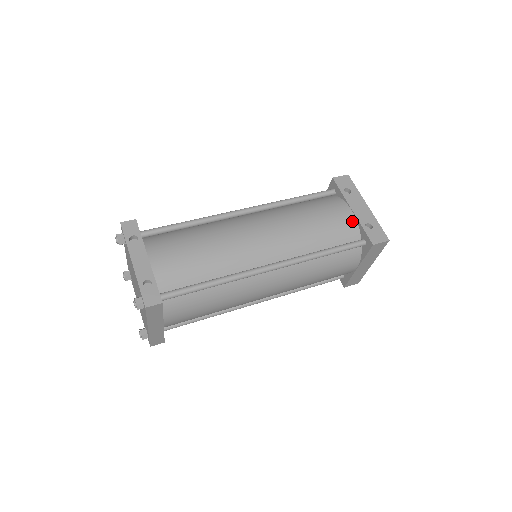
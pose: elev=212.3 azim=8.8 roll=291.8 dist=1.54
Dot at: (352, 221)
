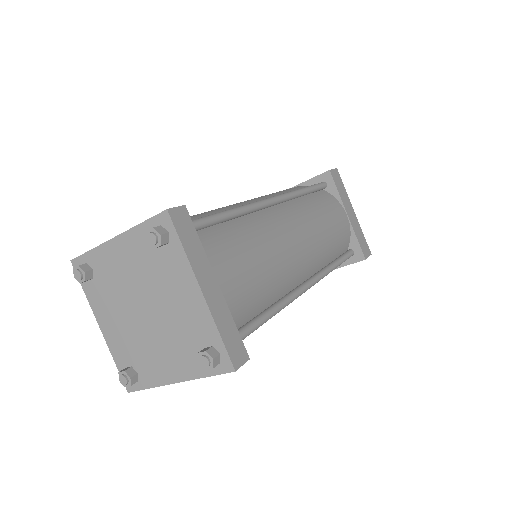
Dot at: occluded
